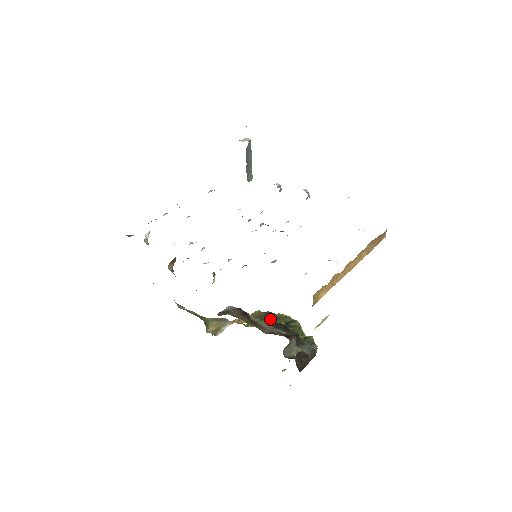
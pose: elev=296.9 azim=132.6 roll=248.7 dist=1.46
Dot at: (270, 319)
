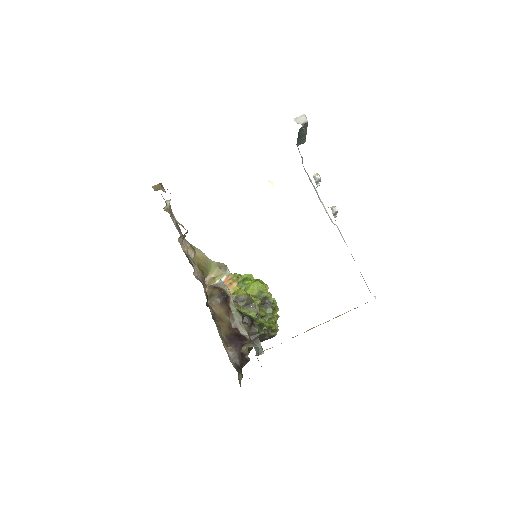
Dot at: (248, 305)
